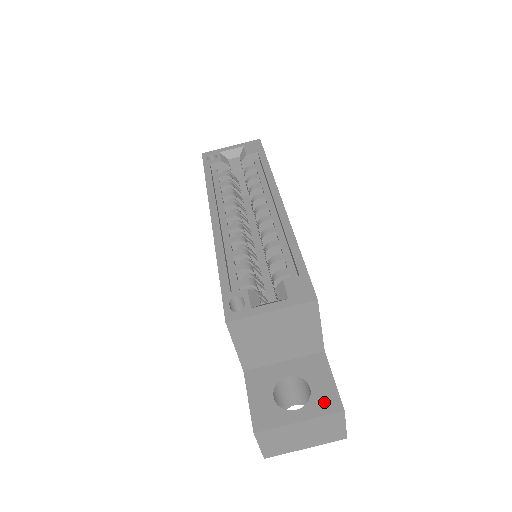
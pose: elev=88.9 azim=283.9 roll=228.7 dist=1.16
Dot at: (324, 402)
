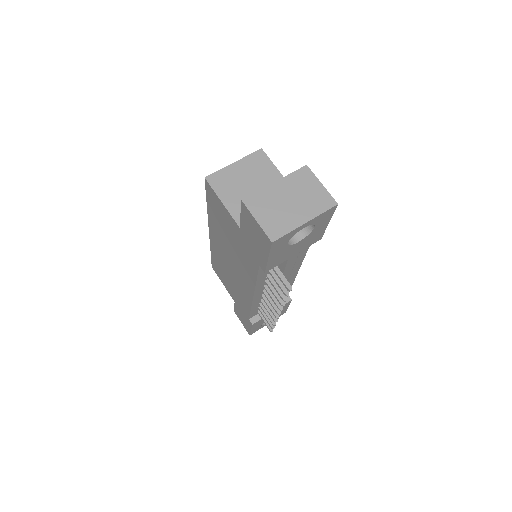
Dot at: occluded
